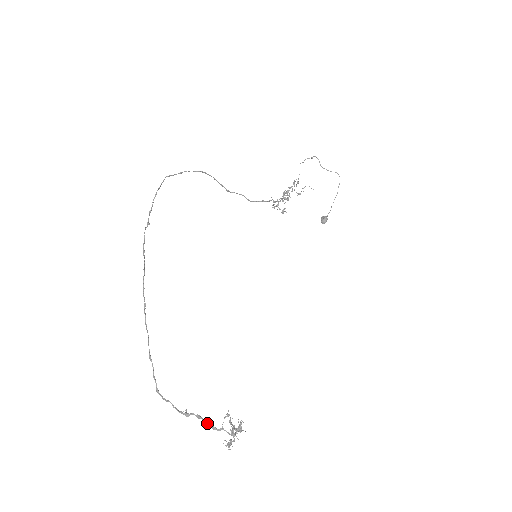
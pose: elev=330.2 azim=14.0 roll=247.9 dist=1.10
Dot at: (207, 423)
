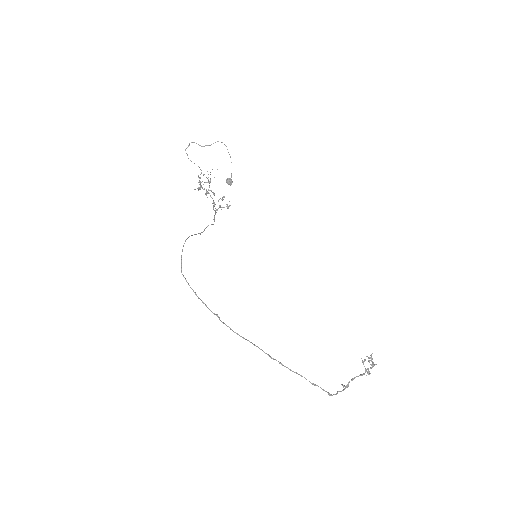
Dot at: occluded
